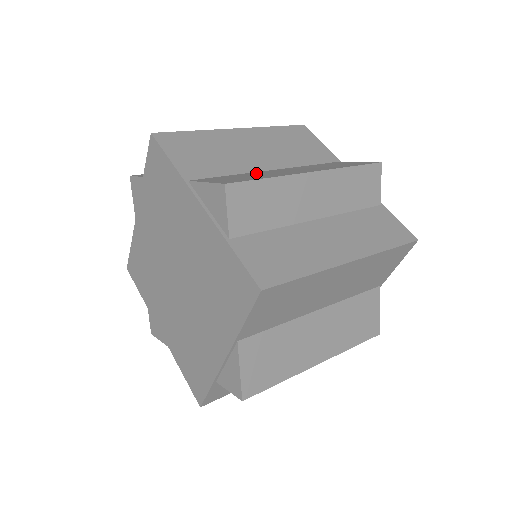
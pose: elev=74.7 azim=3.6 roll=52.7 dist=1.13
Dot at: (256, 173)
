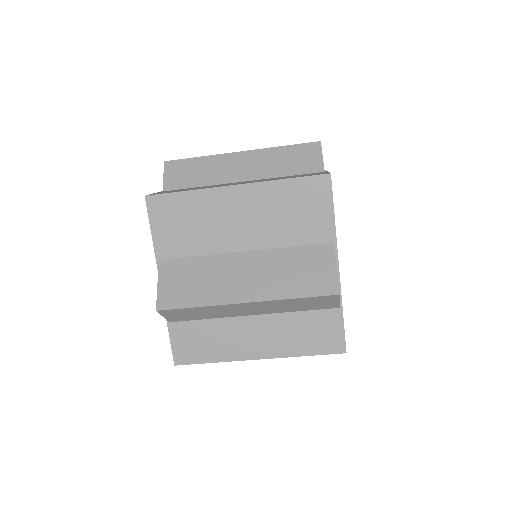
Dot at: (216, 265)
